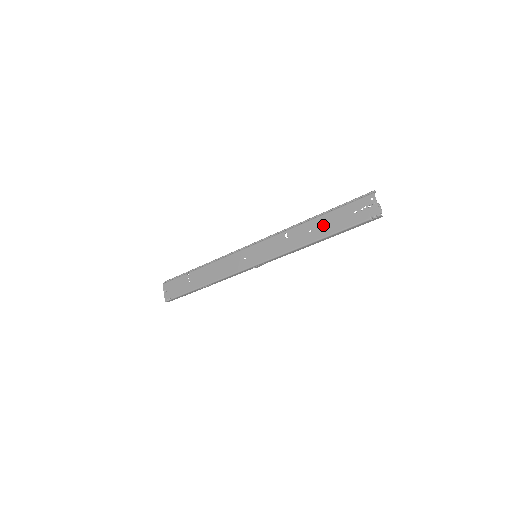
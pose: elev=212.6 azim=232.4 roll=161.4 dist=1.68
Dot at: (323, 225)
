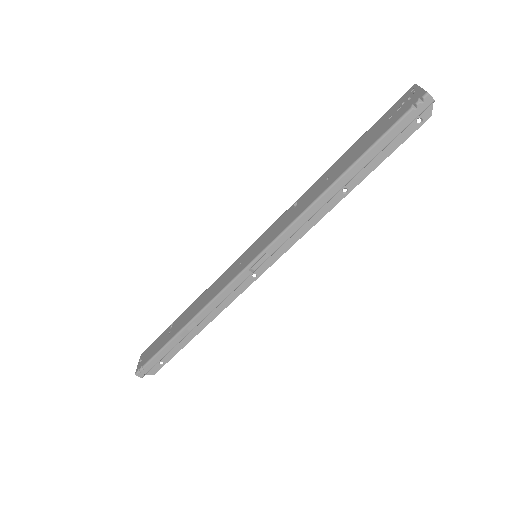
Dot at: (344, 161)
